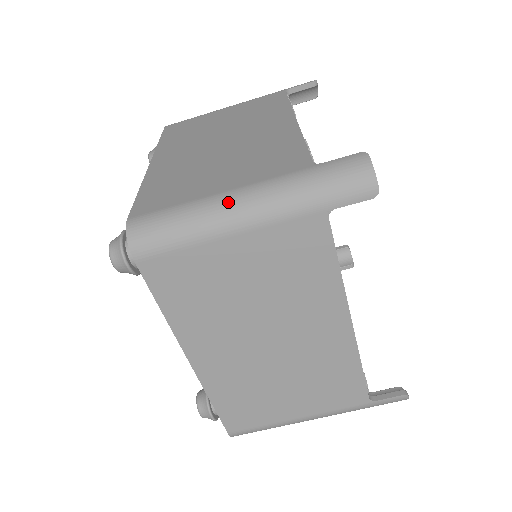
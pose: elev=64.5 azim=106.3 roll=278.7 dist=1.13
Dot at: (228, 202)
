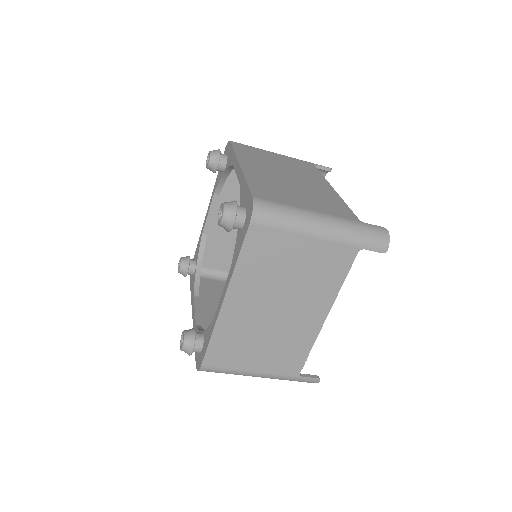
Dot at: (316, 218)
